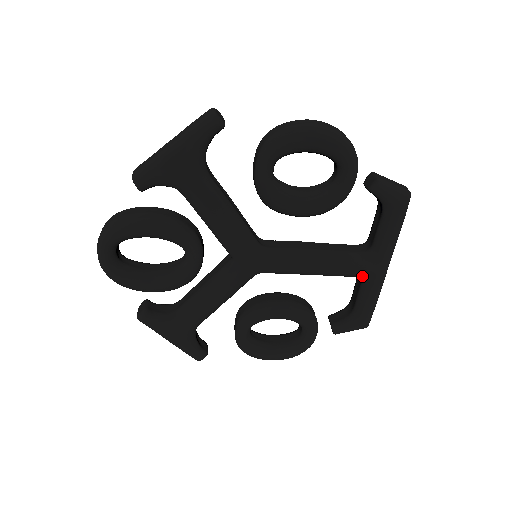
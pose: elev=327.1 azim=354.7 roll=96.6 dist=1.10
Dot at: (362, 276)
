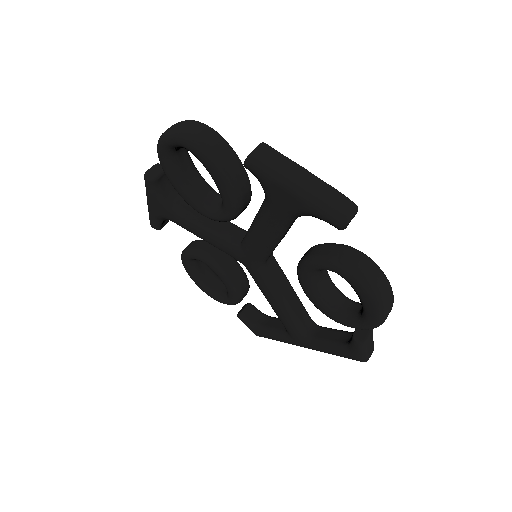
Dot at: (288, 332)
